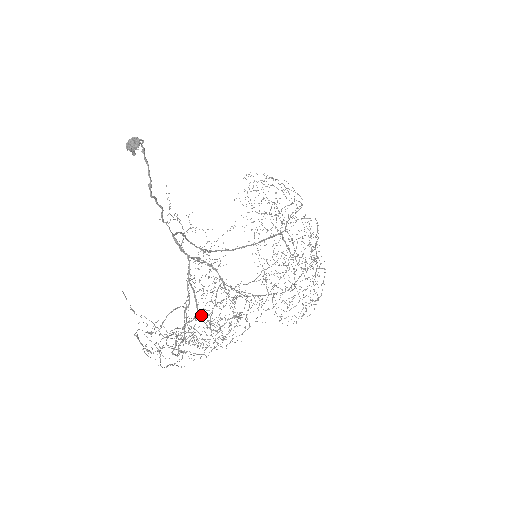
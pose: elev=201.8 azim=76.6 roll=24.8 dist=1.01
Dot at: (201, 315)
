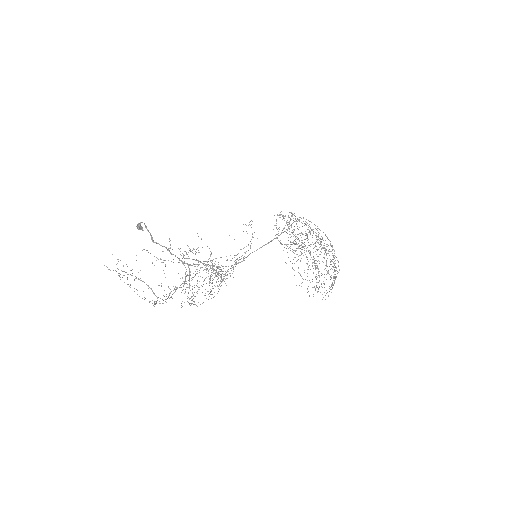
Dot at: (186, 283)
